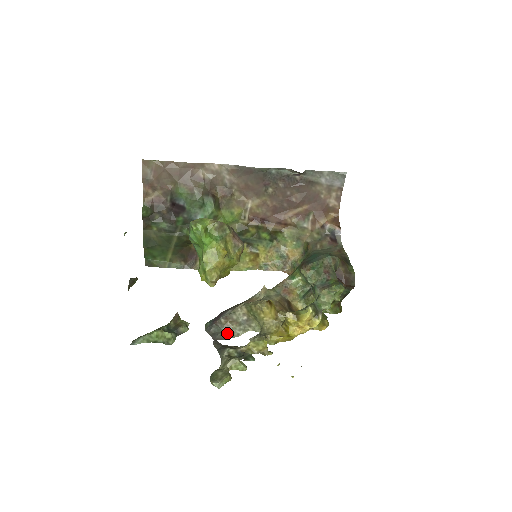
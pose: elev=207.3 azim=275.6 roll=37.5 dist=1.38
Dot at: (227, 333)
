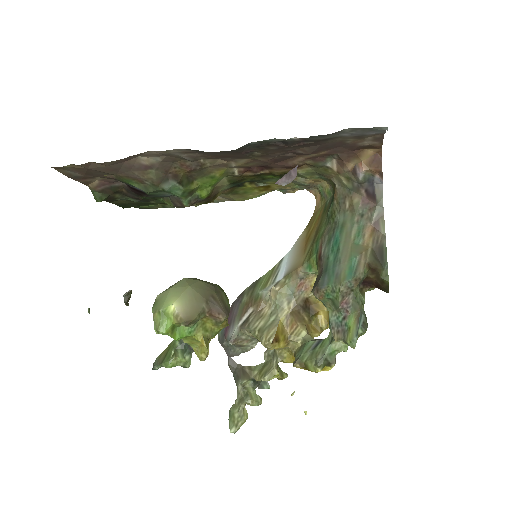
Dot at: (240, 348)
